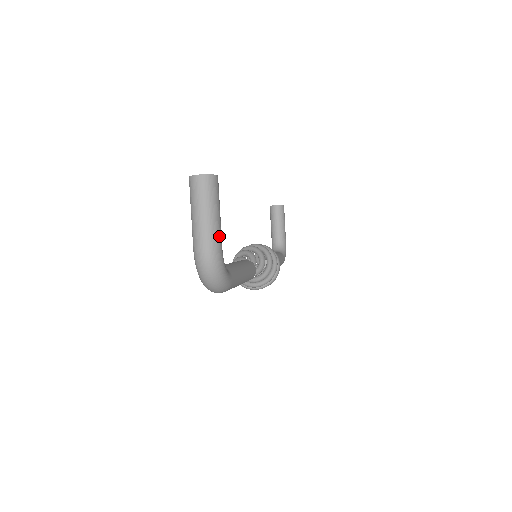
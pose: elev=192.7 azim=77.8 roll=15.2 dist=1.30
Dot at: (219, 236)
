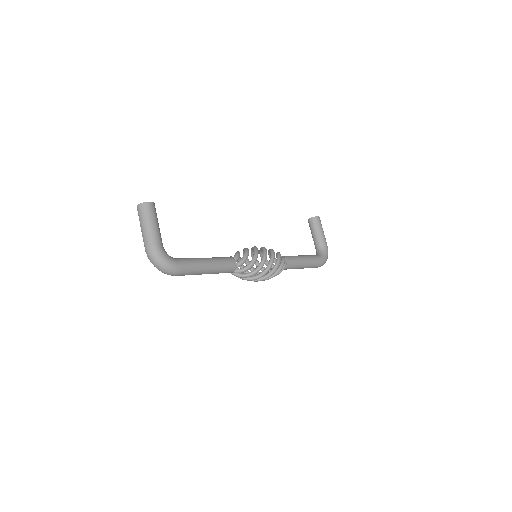
Dot at: (155, 237)
